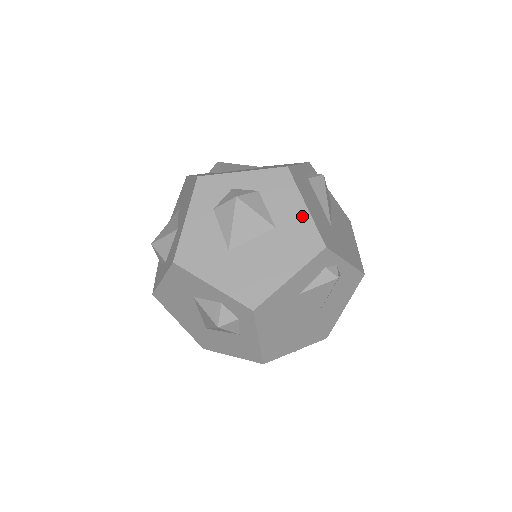
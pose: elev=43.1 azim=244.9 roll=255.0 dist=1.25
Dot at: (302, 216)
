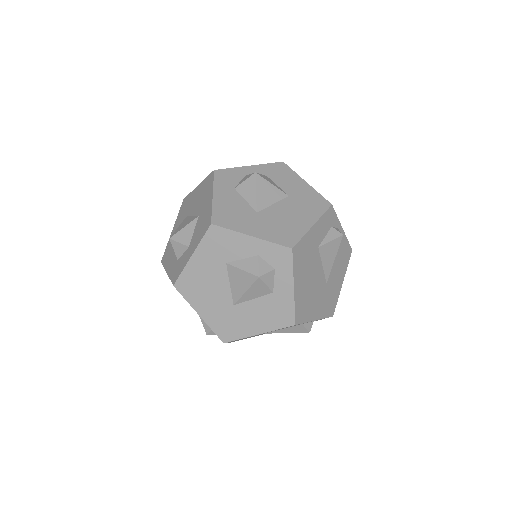
Dot at: (306, 188)
